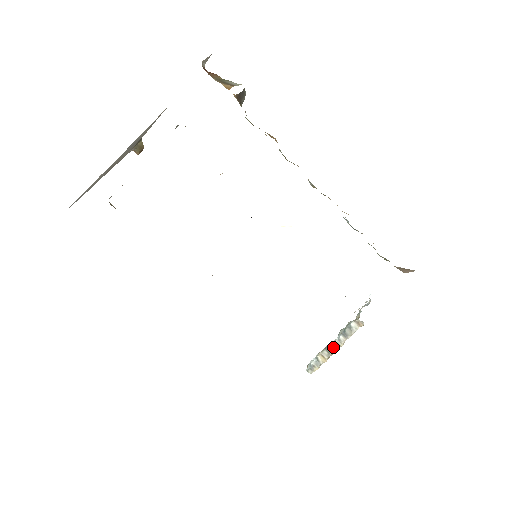
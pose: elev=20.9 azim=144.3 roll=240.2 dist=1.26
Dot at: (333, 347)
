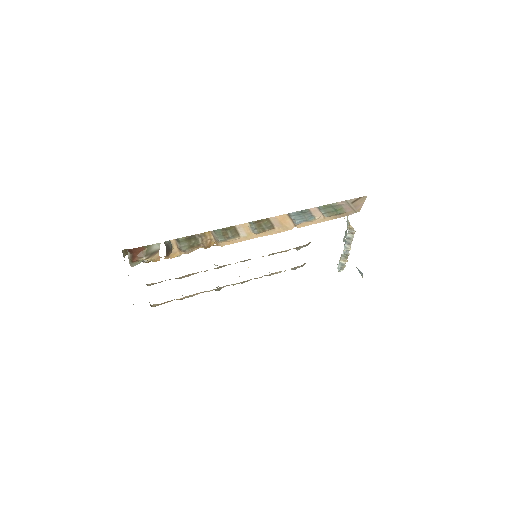
Dot at: (345, 253)
